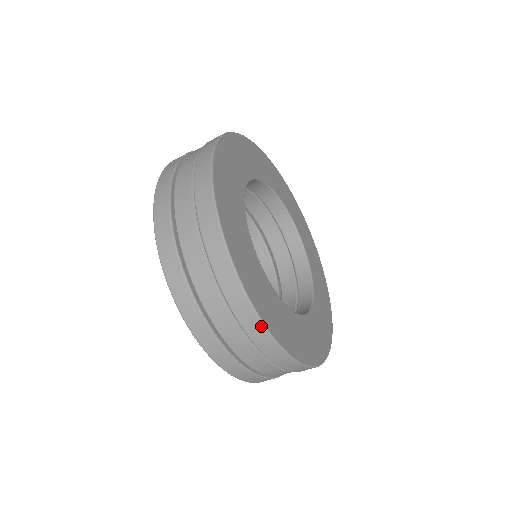
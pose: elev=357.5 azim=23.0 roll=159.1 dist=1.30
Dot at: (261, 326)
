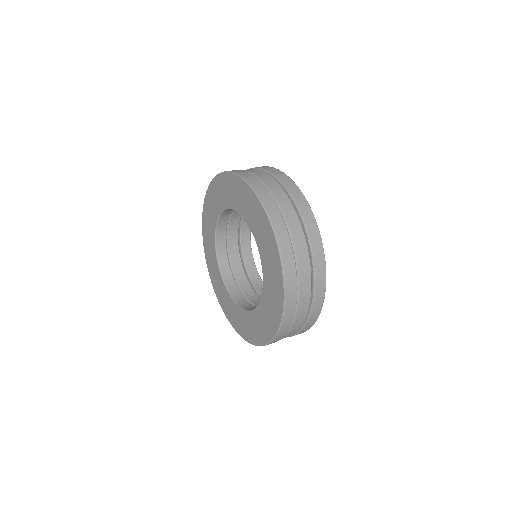
Dot at: (319, 236)
